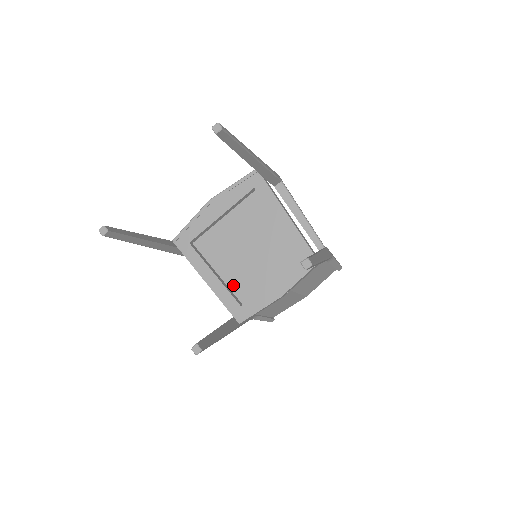
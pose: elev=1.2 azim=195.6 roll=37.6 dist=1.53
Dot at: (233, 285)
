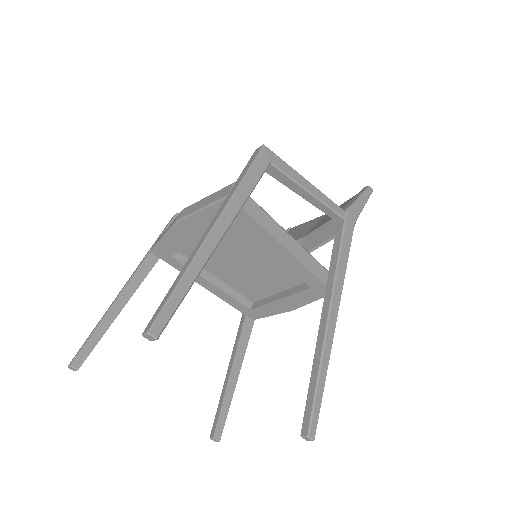
Dot at: (237, 287)
